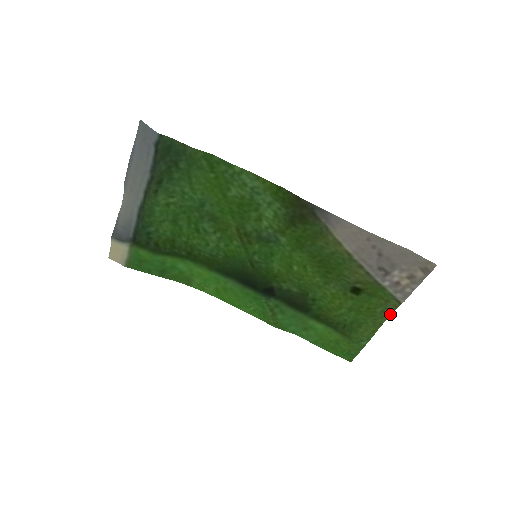
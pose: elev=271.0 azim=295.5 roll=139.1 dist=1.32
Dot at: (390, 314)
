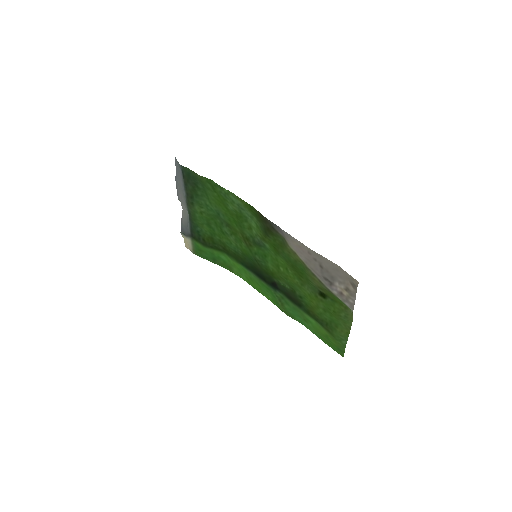
Dot at: (352, 320)
